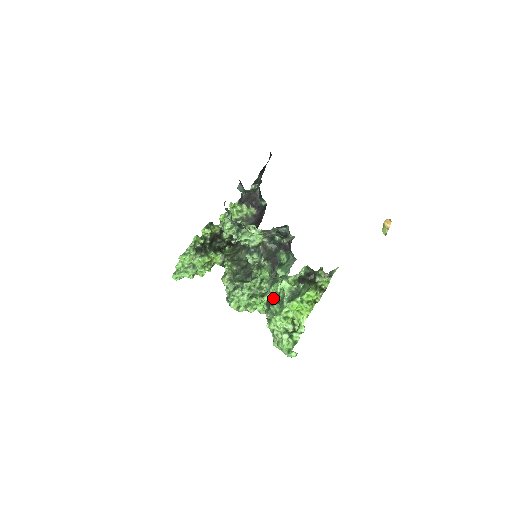
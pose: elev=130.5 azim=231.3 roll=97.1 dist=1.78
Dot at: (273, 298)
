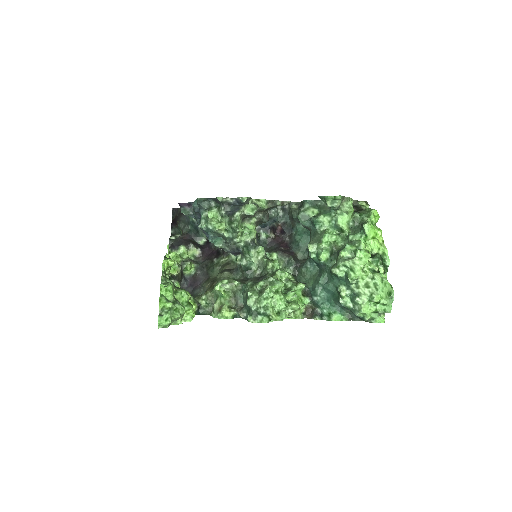
Dot at: (330, 254)
